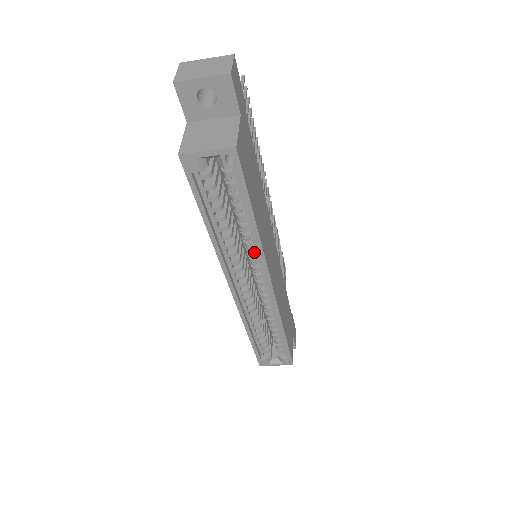
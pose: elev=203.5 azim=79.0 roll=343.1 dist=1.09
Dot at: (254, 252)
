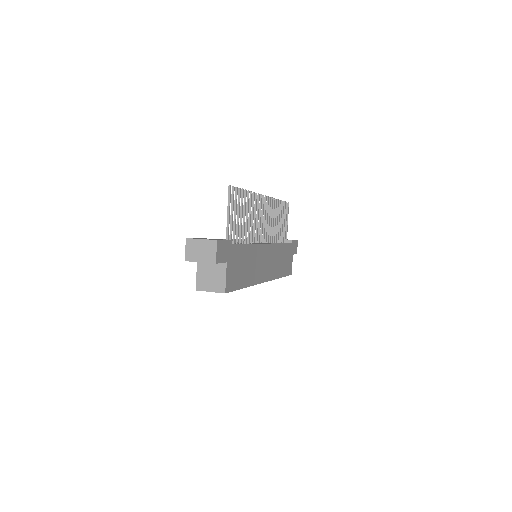
Dot at: occluded
